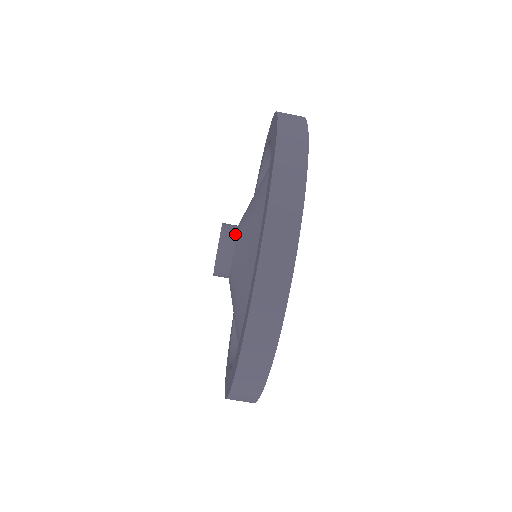
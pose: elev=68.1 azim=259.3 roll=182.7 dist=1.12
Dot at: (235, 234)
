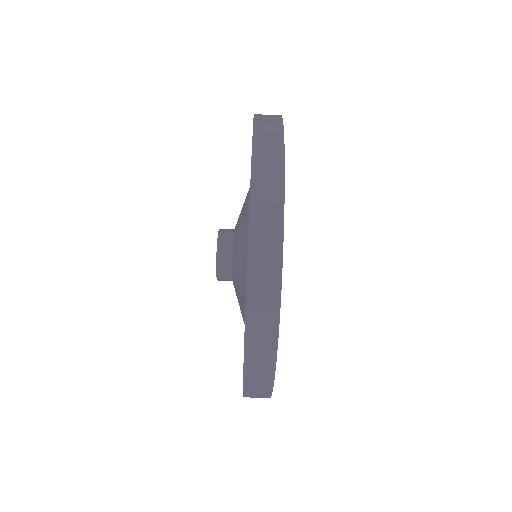
Dot at: (232, 238)
